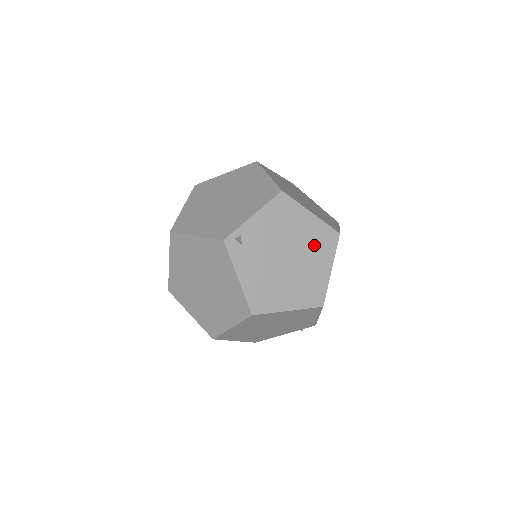
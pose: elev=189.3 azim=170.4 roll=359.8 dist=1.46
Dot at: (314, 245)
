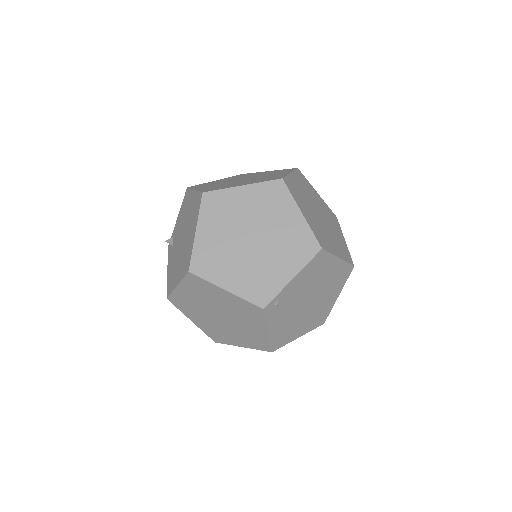
Dot at: (332, 283)
